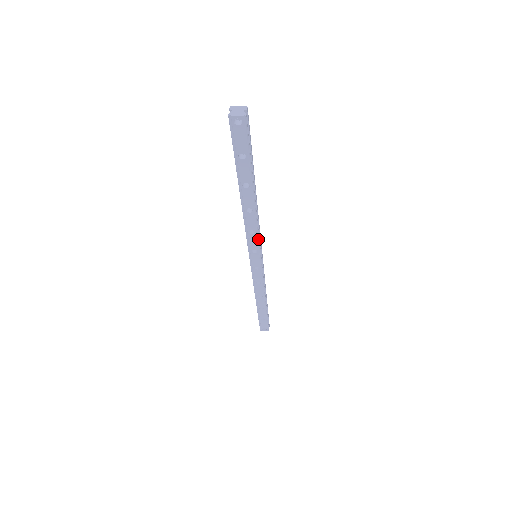
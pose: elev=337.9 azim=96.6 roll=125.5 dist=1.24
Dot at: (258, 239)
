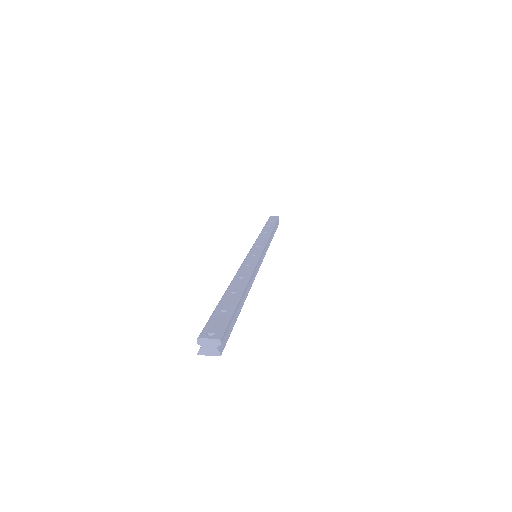
Dot at: (256, 272)
